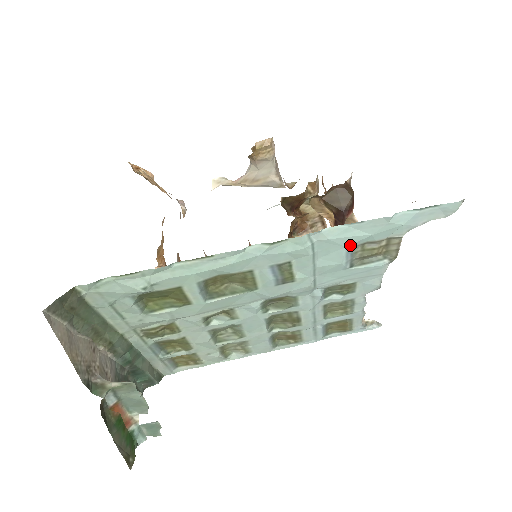
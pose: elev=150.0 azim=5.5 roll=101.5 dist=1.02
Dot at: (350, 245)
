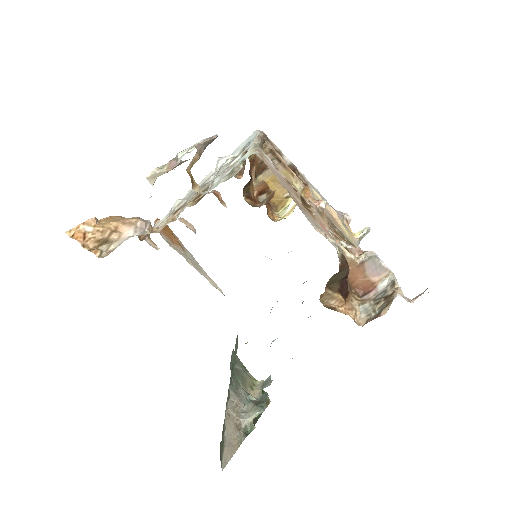
Dot at: occluded
